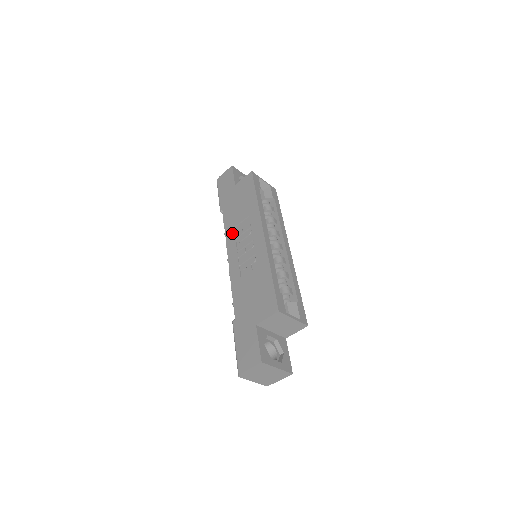
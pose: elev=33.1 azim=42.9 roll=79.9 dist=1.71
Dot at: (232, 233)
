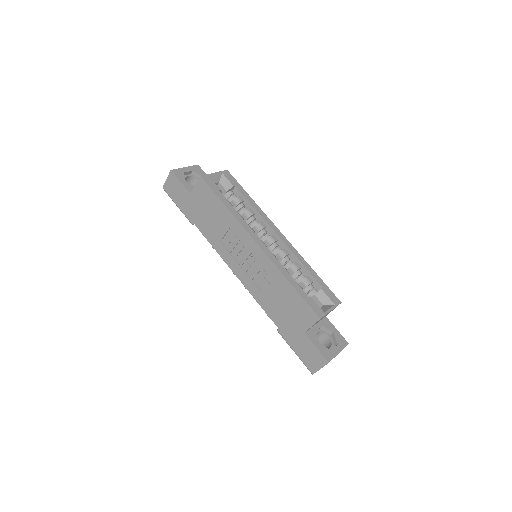
Dot at: (222, 248)
